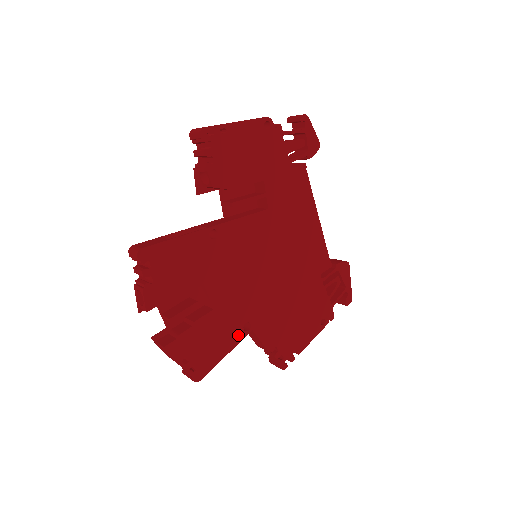
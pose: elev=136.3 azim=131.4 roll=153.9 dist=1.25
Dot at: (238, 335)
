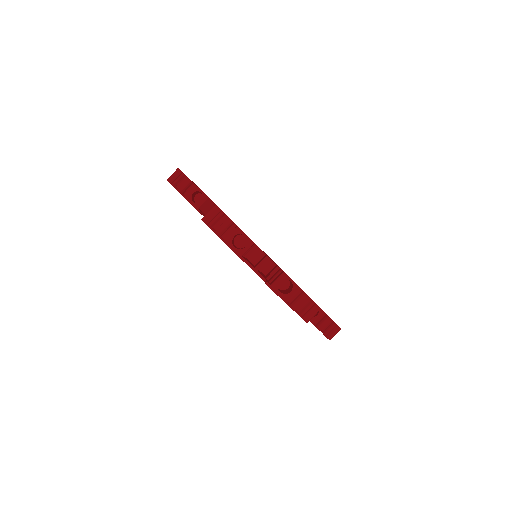
Dot at: occluded
